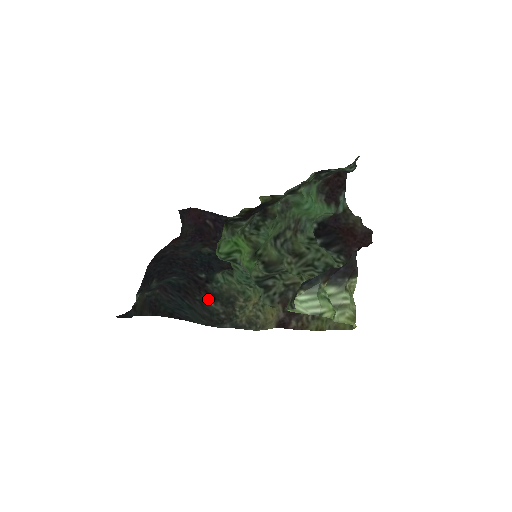
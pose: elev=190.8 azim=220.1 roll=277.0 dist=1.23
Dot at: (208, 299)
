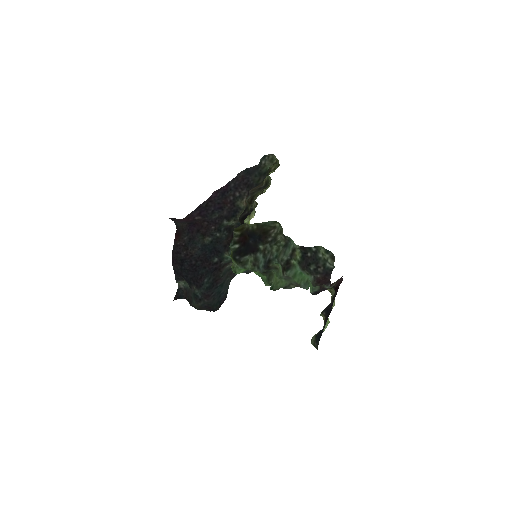
Dot at: (225, 267)
